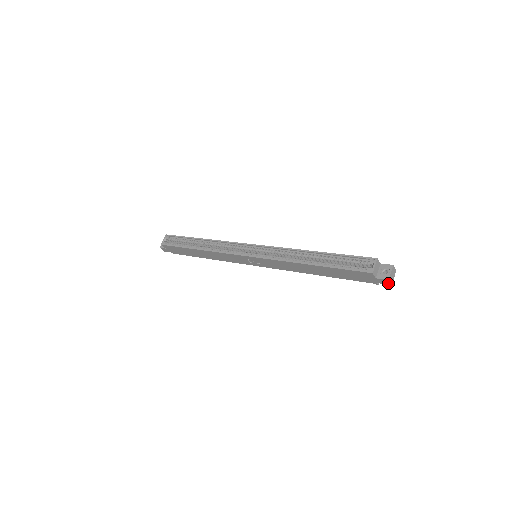
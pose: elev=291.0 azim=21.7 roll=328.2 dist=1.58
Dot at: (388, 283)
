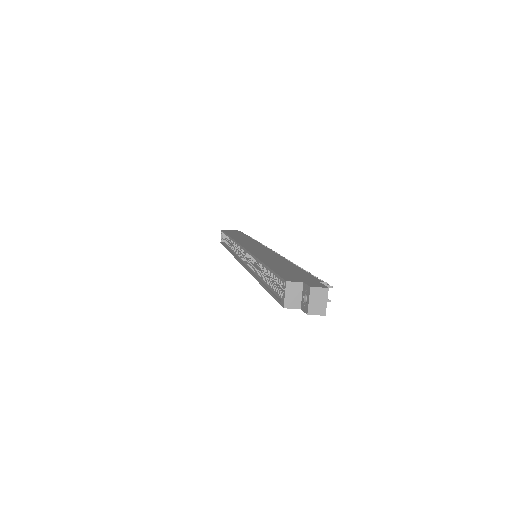
Dot at: (318, 314)
